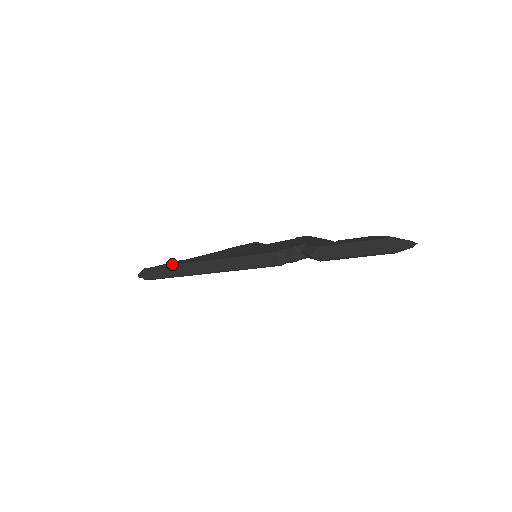
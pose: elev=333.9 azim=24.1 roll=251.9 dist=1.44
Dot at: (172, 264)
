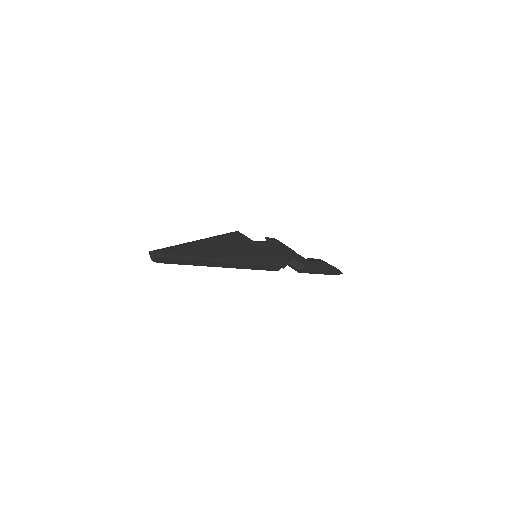
Dot at: (191, 252)
